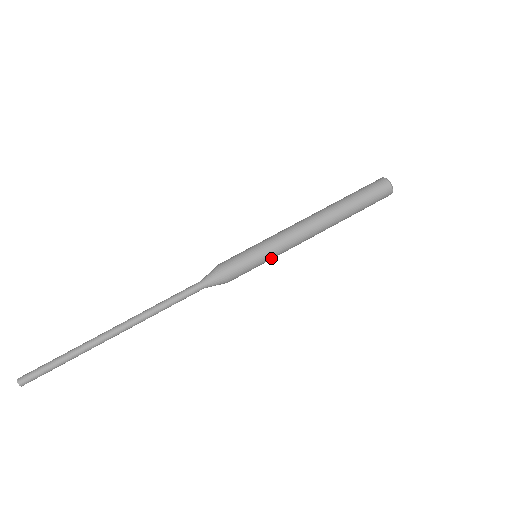
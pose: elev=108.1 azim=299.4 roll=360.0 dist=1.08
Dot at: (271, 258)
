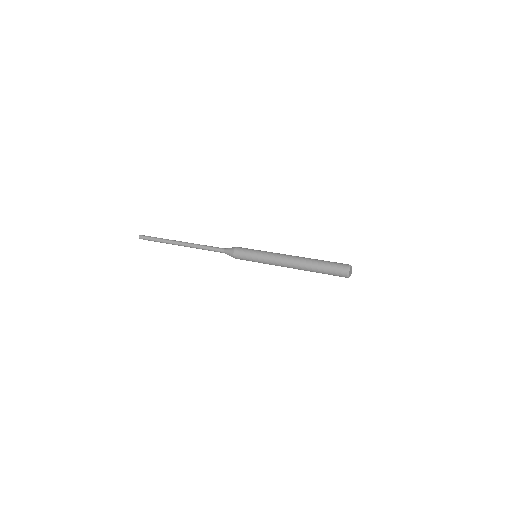
Dot at: (260, 255)
